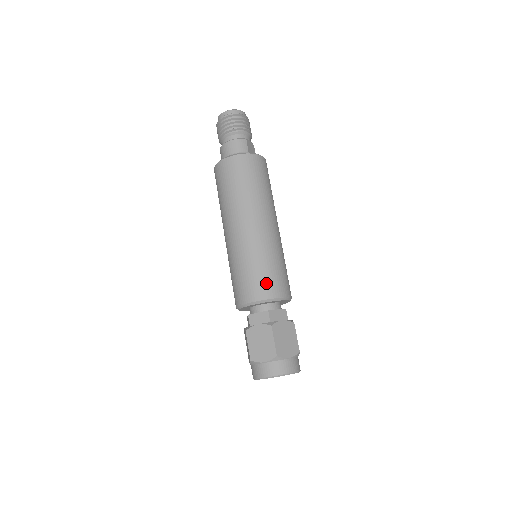
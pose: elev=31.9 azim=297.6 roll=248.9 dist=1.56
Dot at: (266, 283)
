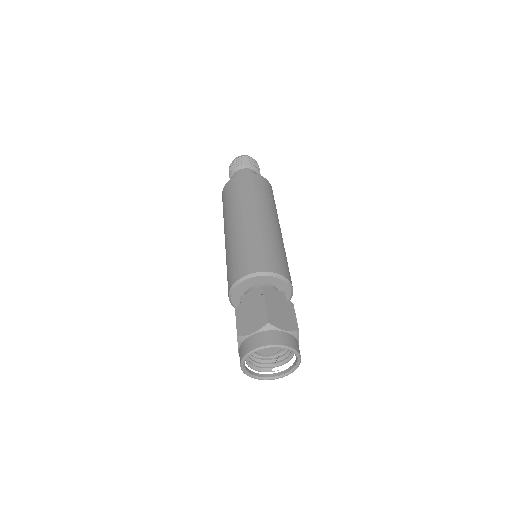
Dot at: (261, 259)
